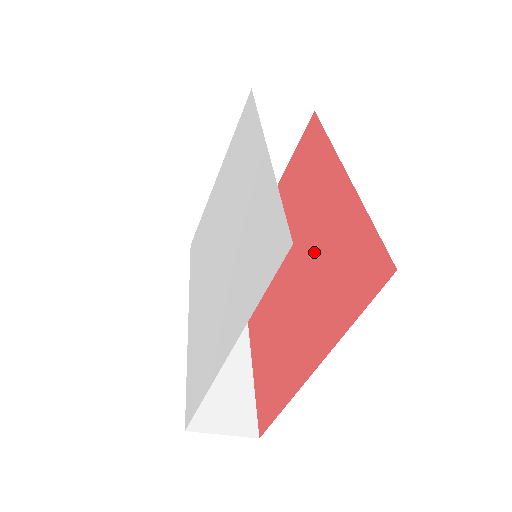
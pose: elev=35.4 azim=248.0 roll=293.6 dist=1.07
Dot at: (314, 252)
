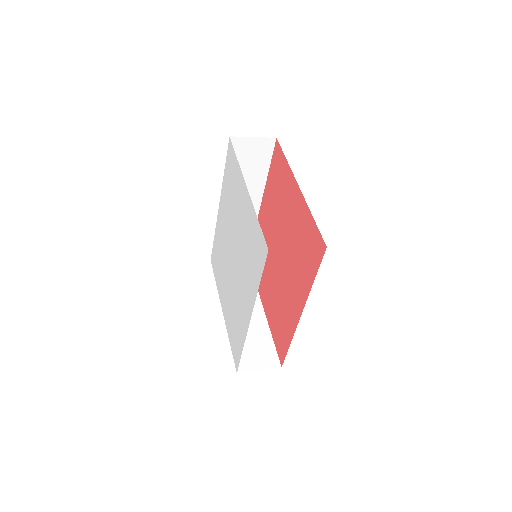
Dot at: (282, 290)
